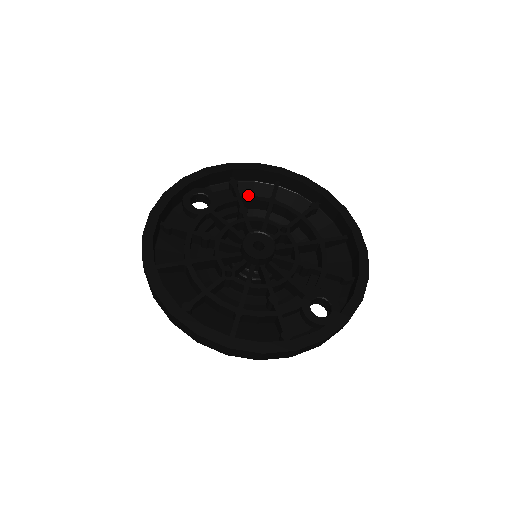
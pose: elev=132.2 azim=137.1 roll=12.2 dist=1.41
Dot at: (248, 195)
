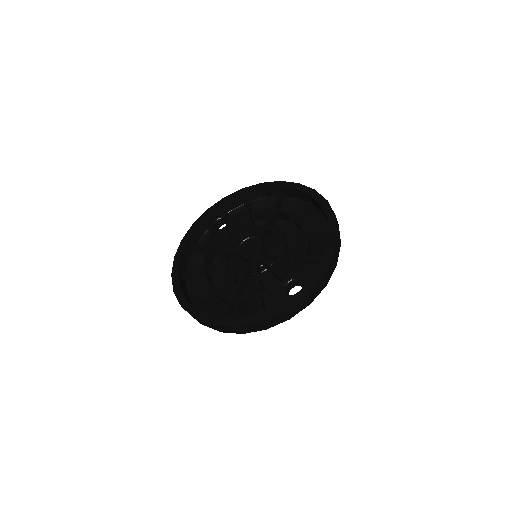
Dot at: occluded
